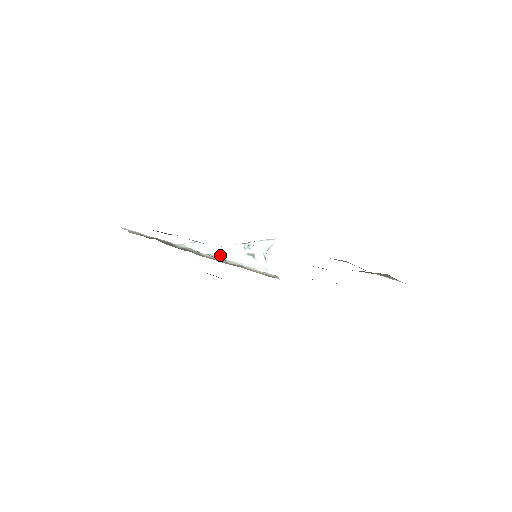
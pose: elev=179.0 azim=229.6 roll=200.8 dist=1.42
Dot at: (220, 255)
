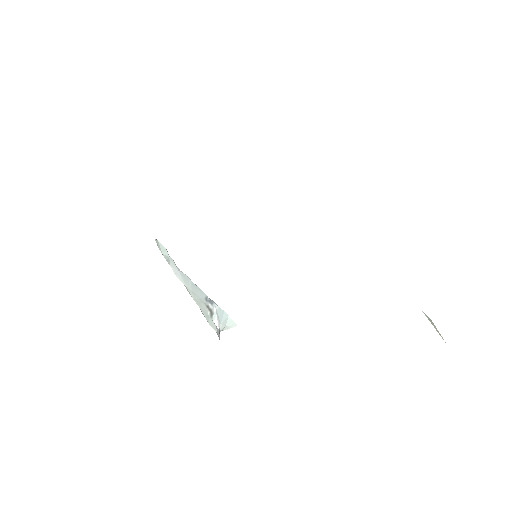
Dot at: (180, 279)
